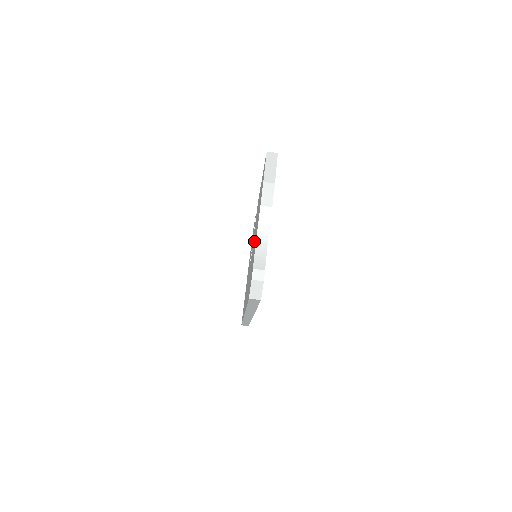
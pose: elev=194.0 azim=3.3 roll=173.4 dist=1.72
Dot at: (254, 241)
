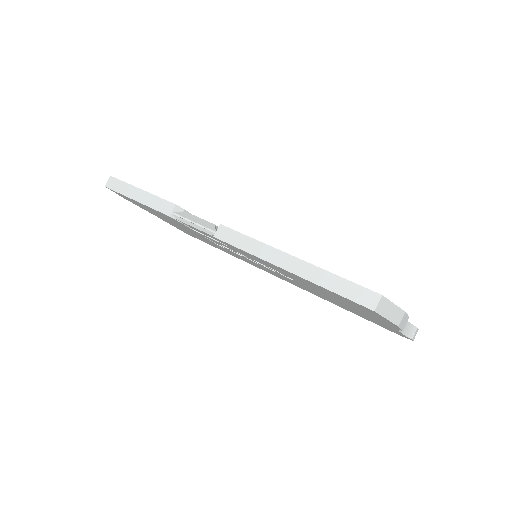
Dot at: occluded
